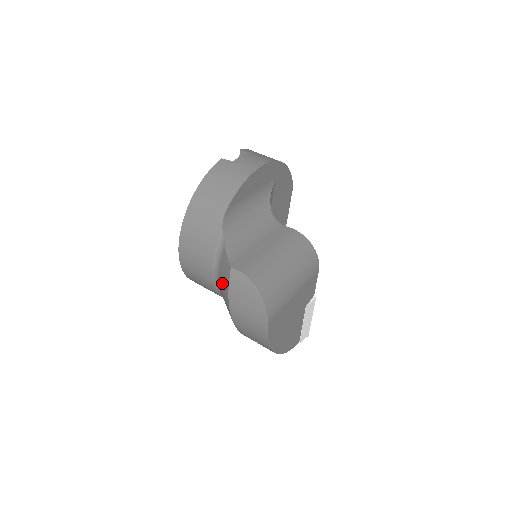
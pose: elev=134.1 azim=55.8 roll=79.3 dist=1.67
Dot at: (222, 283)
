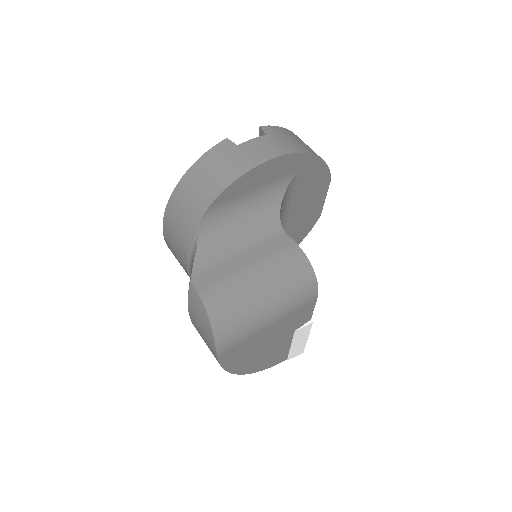
Dot at: occluded
